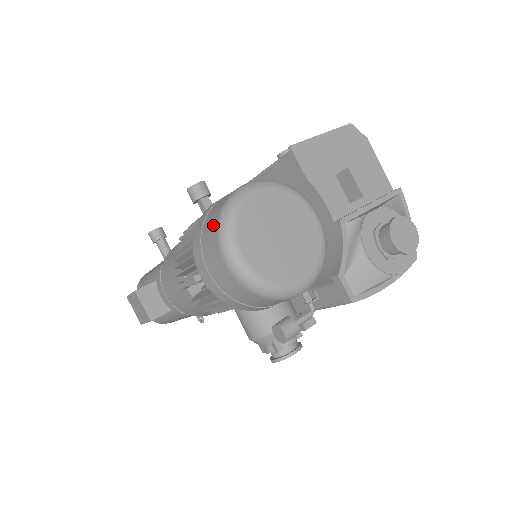
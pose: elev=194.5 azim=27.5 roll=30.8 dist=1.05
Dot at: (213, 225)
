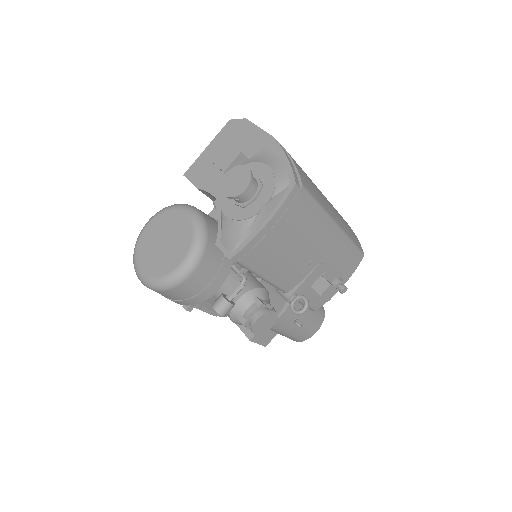
Dot at: occluded
